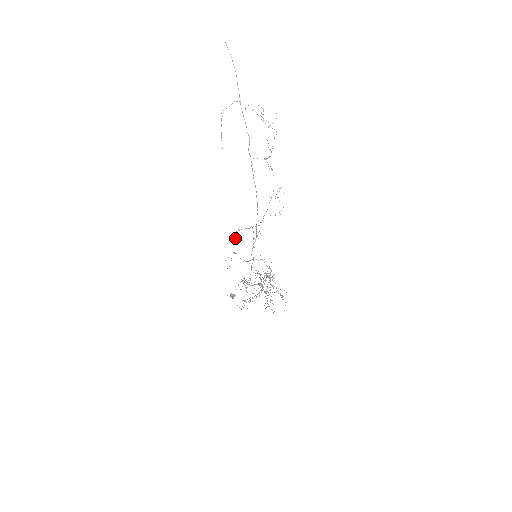
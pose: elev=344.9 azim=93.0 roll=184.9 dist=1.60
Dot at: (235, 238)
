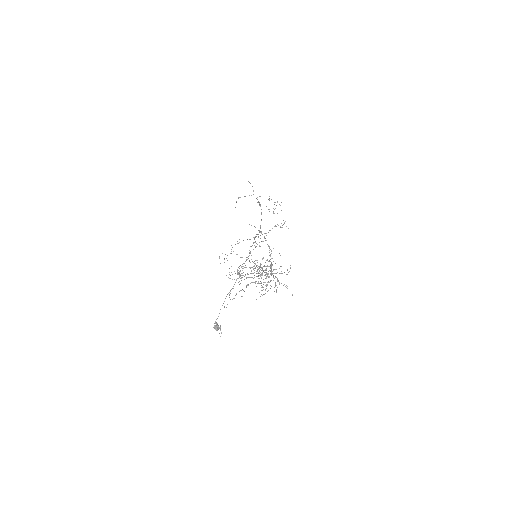
Dot at: occluded
